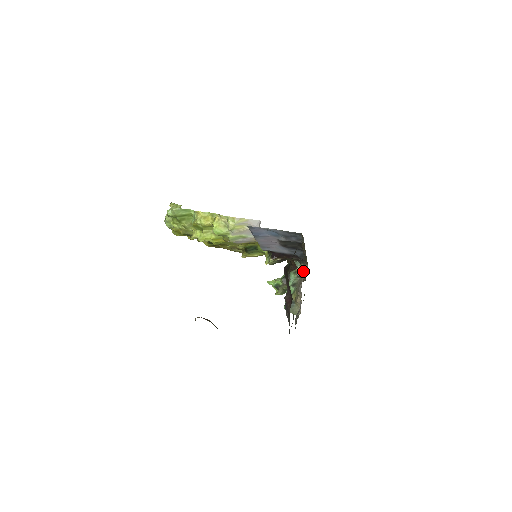
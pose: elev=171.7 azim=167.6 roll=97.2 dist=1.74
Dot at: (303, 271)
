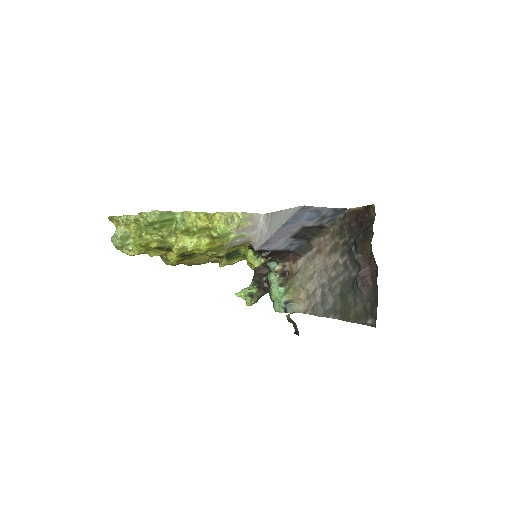
Dot at: (284, 270)
